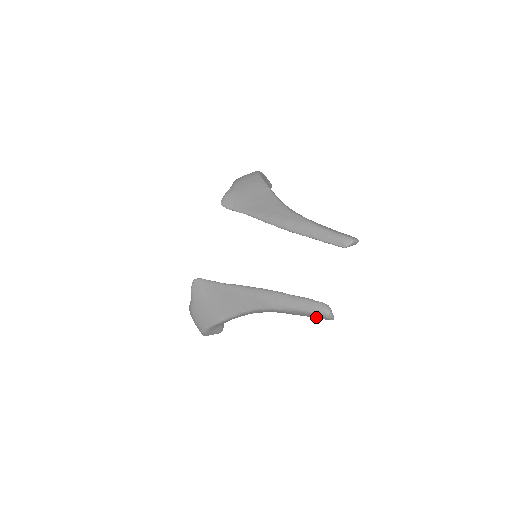
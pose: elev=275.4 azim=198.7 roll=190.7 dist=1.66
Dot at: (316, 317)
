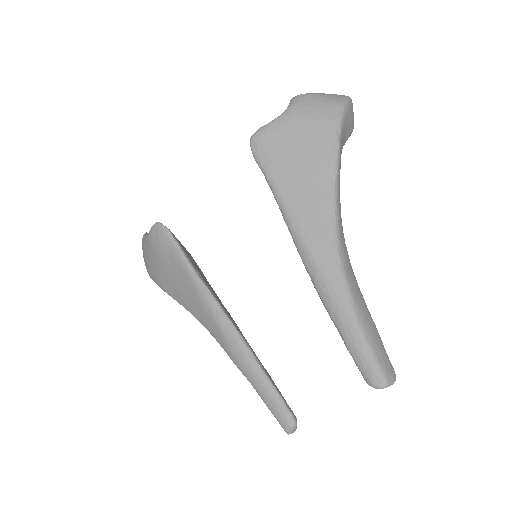
Dot at: occluded
